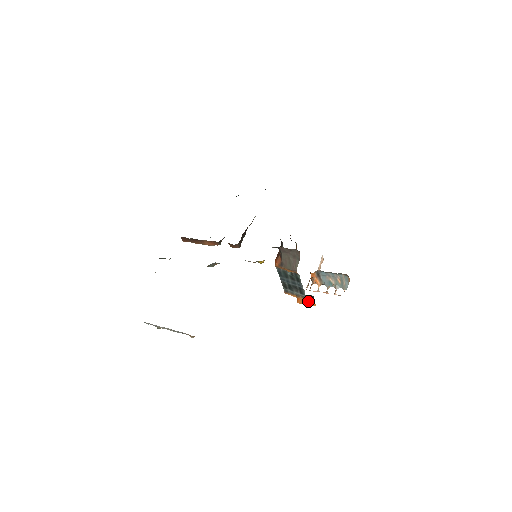
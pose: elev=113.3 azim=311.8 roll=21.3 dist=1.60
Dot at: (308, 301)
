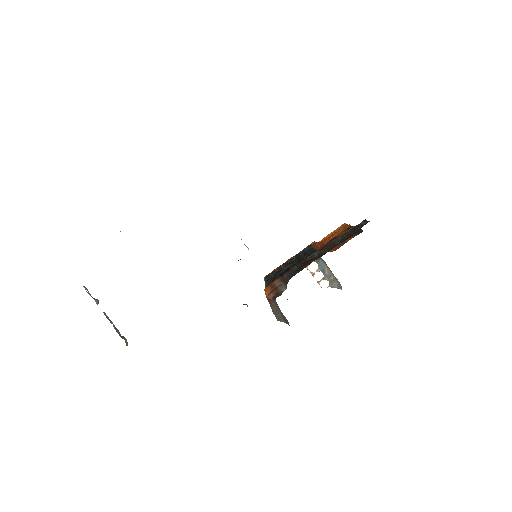
Dot at: occluded
